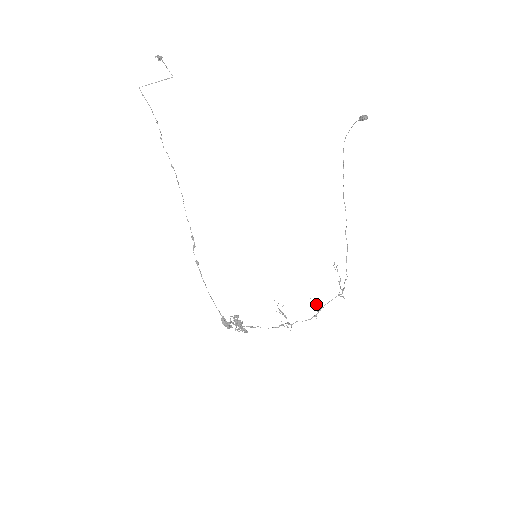
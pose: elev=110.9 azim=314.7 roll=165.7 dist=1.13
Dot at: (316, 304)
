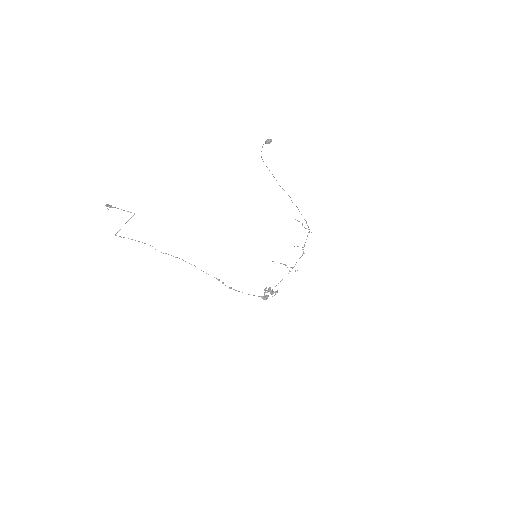
Dot at: occluded
